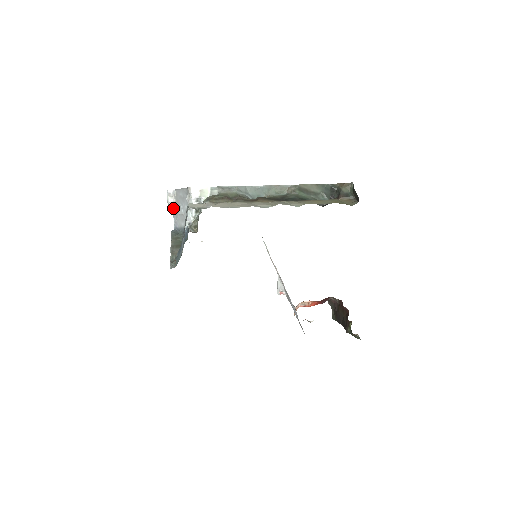
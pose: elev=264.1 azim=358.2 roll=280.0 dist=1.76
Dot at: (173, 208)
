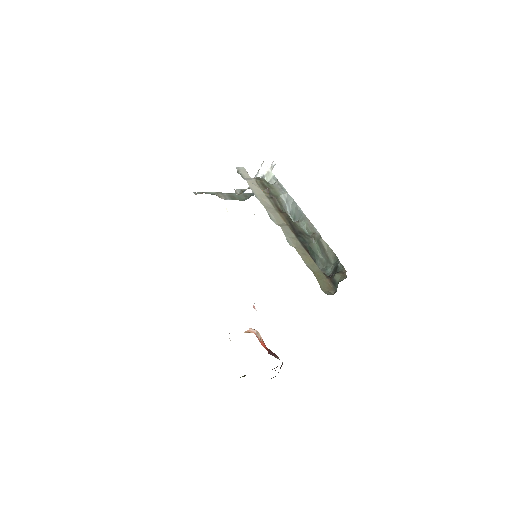
Dot at: occluded
